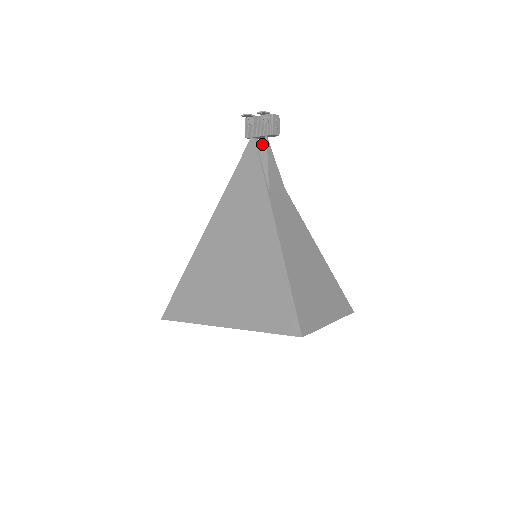
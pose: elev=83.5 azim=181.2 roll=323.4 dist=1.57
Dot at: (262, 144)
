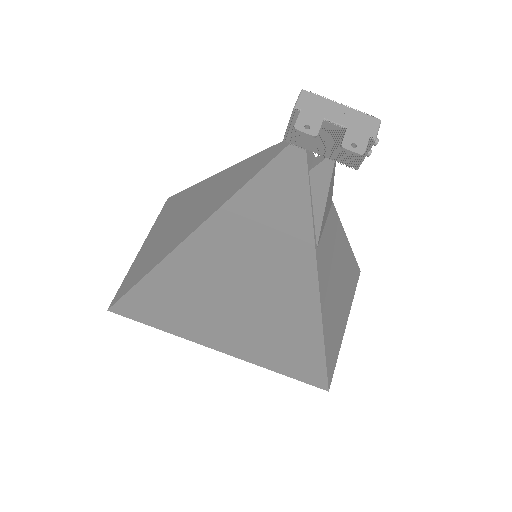
Dot at: (321, 165)
